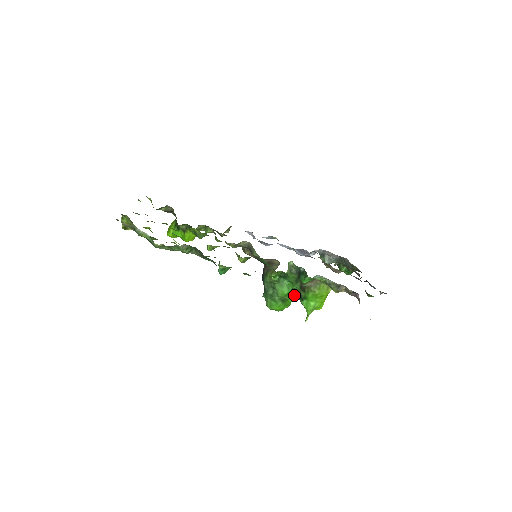
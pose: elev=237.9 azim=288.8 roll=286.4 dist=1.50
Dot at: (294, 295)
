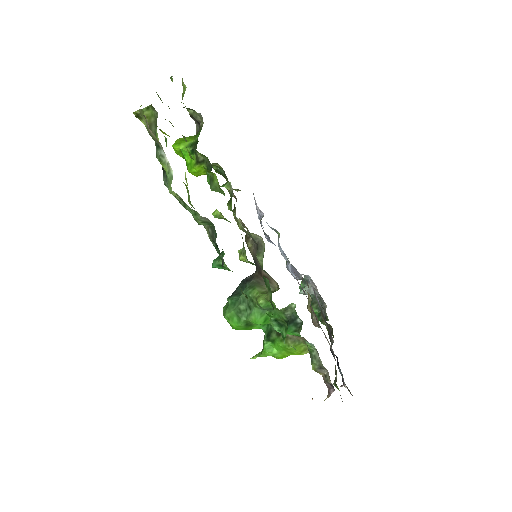
Dot at: (263, 327)
